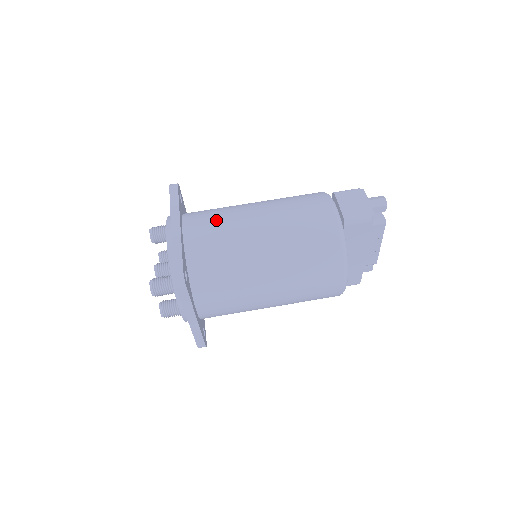
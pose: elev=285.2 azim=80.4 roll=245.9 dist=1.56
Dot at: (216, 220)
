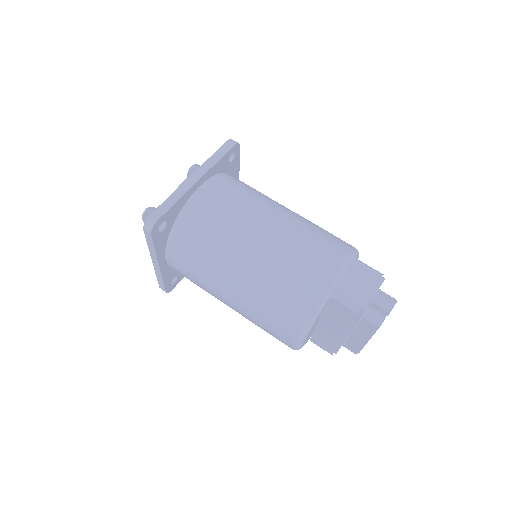
Dot at: (233, 200)
